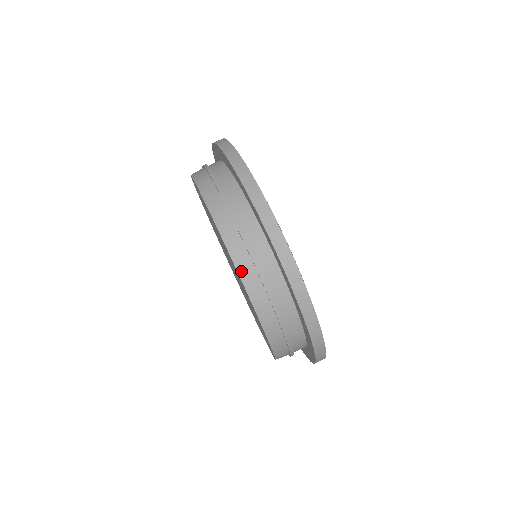
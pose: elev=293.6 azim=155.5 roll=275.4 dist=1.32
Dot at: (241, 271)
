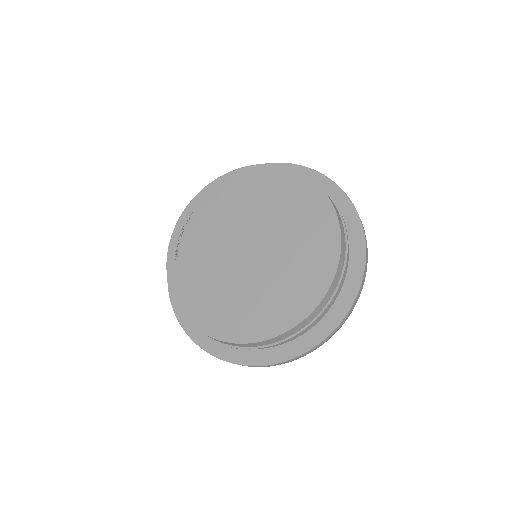
Dot at: (308, 177)
